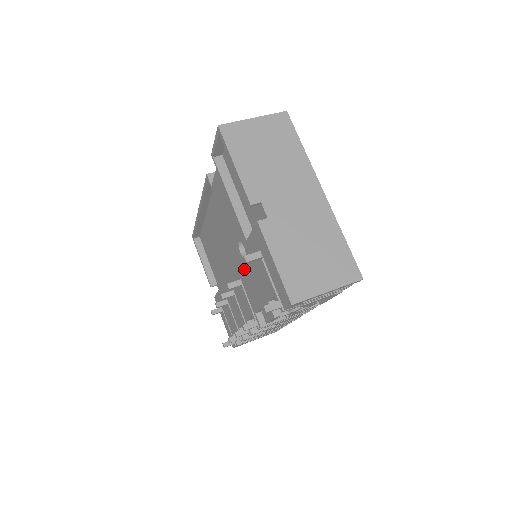
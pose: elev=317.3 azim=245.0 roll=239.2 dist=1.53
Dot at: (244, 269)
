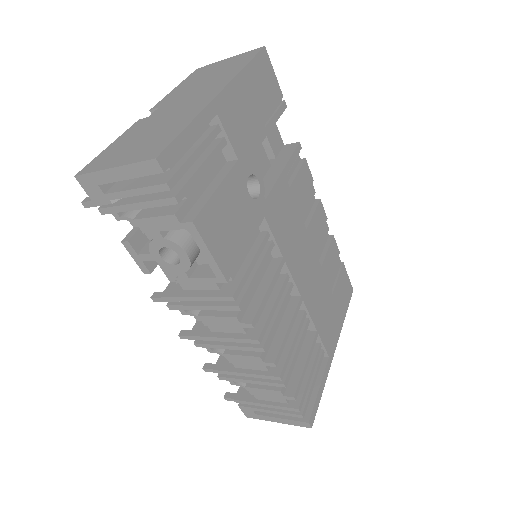
Dot at: occluded
